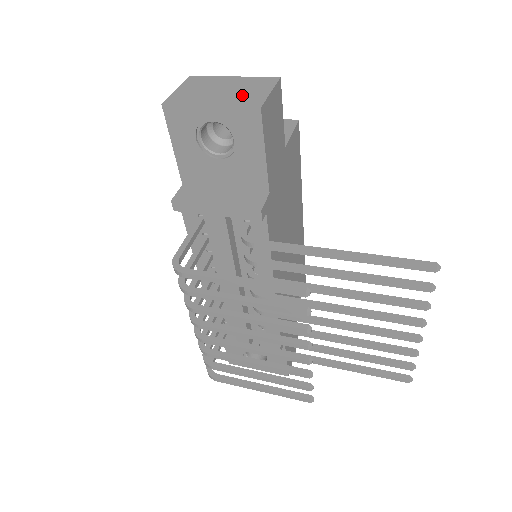
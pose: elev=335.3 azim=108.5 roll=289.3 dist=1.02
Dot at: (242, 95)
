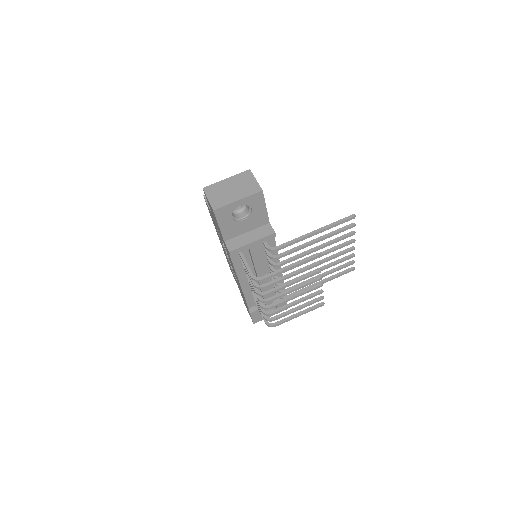
Dot at: (246, 188)
